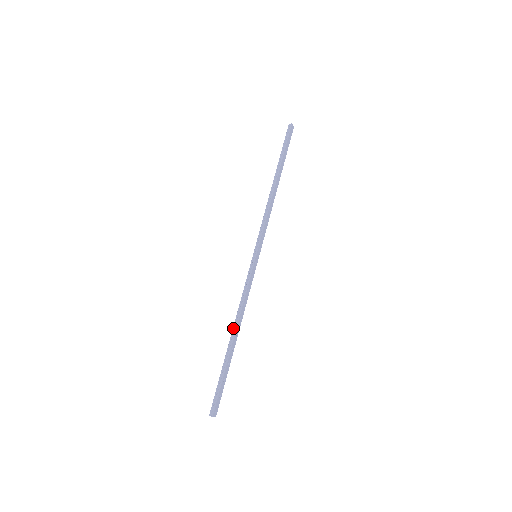
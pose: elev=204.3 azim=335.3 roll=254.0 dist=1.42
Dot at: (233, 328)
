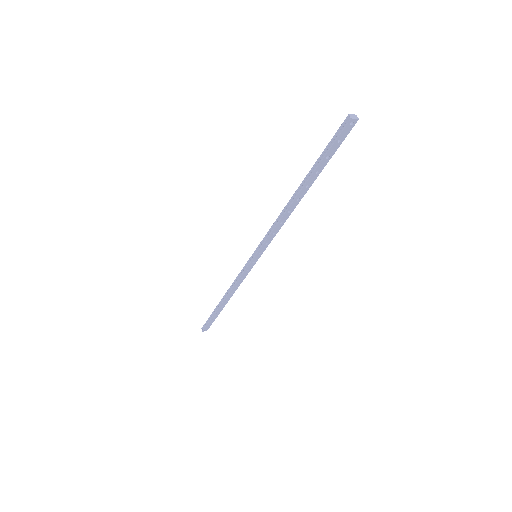
Dot at: (224, 295)
